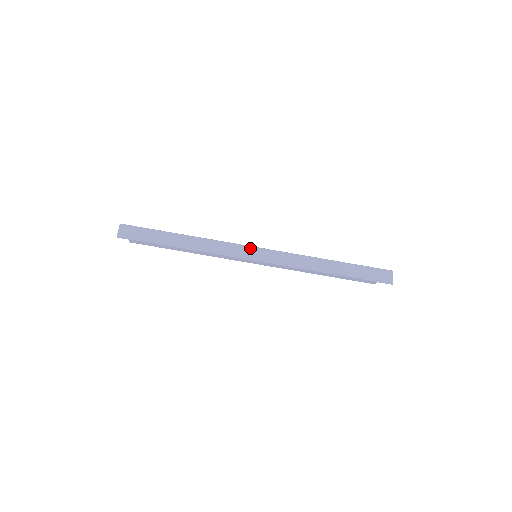
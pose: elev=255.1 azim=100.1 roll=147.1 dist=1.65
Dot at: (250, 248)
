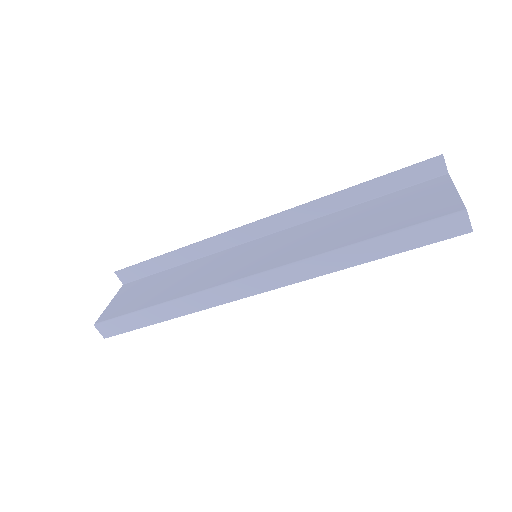
Dot at: (239, 284)
